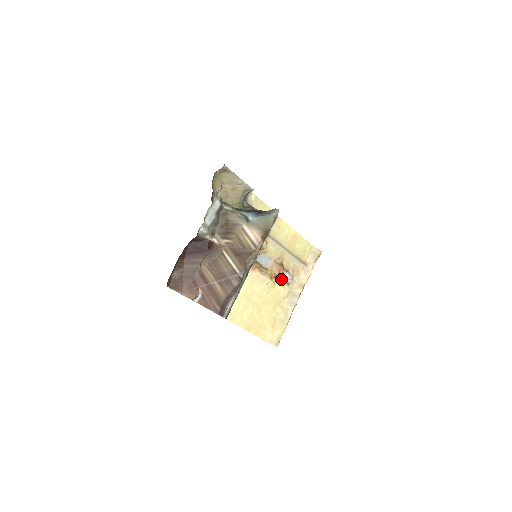
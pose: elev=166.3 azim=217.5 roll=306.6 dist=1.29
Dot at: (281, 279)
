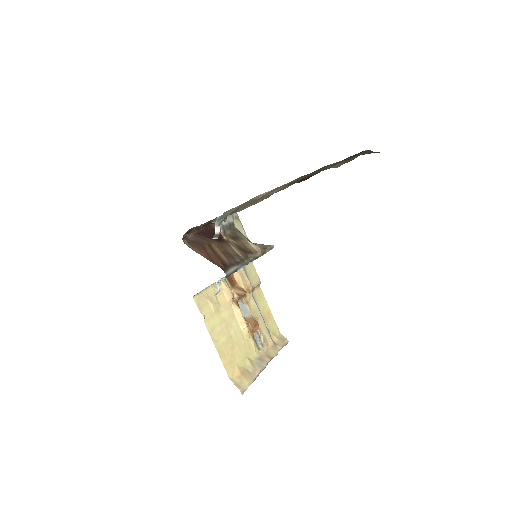
Dot at: (254, 339)
